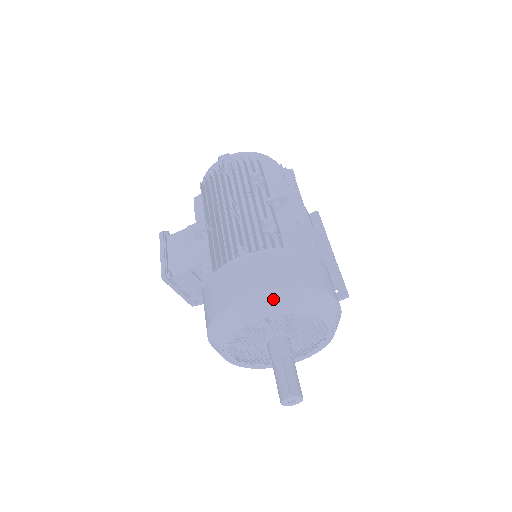
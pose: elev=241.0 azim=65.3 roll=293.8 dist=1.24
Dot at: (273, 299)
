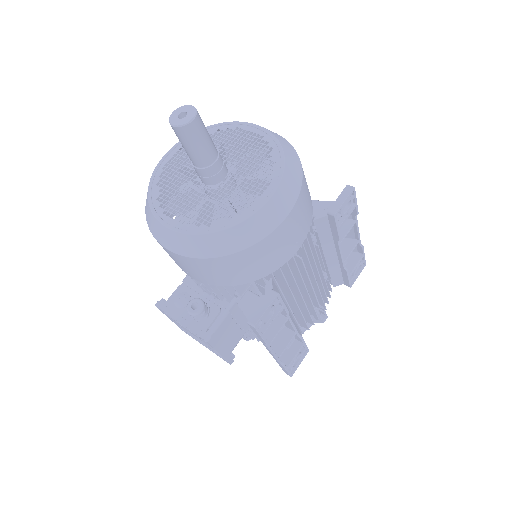
Dot at: occluded
